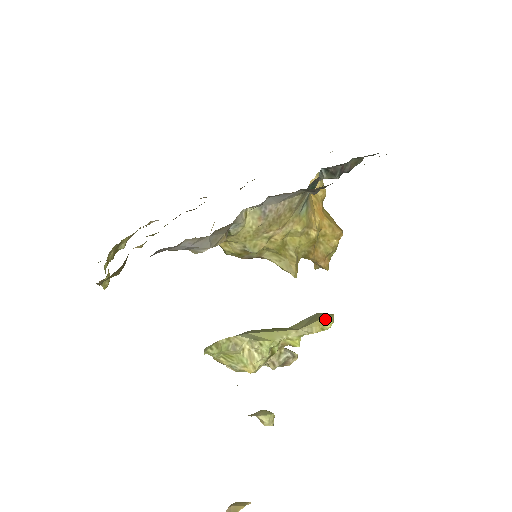
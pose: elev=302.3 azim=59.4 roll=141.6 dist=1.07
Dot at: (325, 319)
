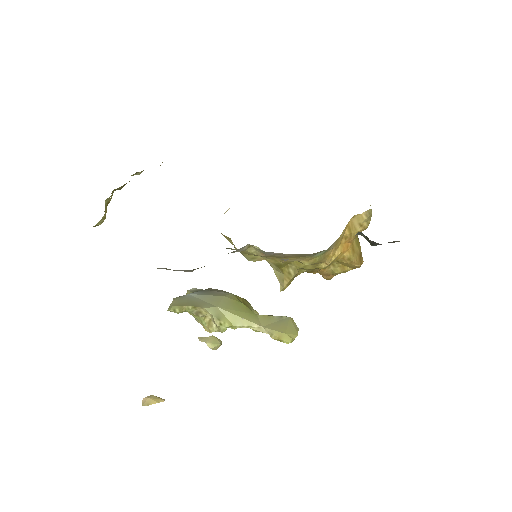
Dot at: (287, 336)
